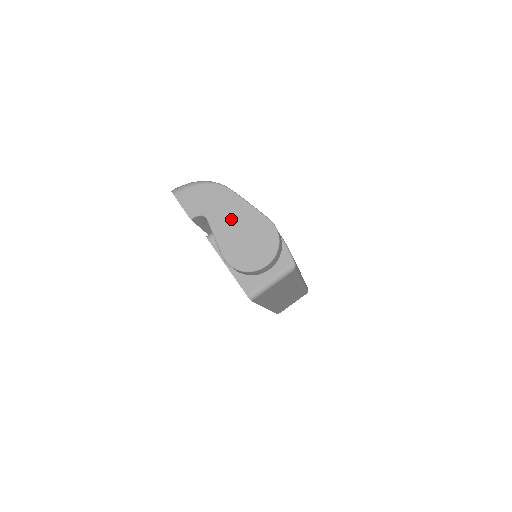
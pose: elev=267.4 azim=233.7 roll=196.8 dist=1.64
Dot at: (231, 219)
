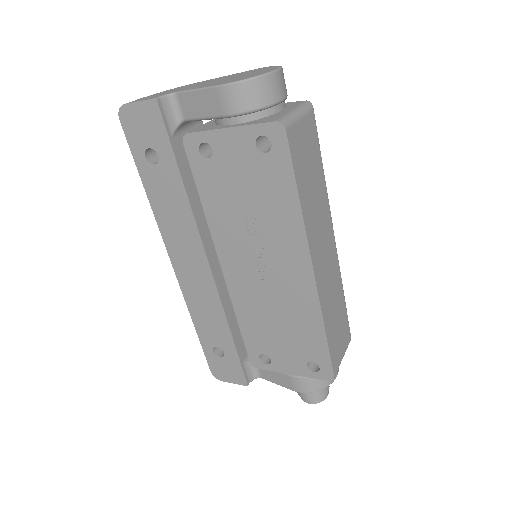
Dot at: (208, 82)
